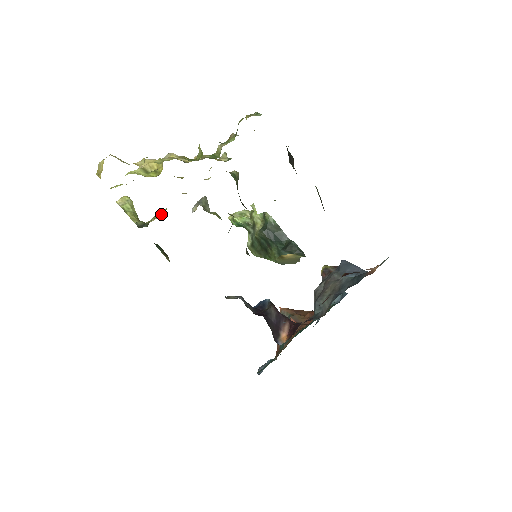
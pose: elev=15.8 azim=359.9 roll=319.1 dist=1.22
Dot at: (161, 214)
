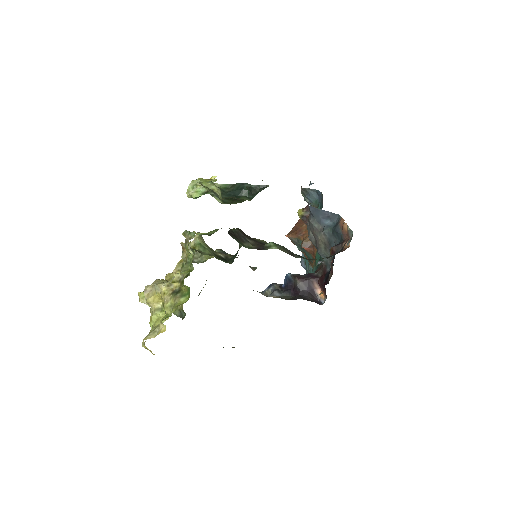
Dot at: occluded
